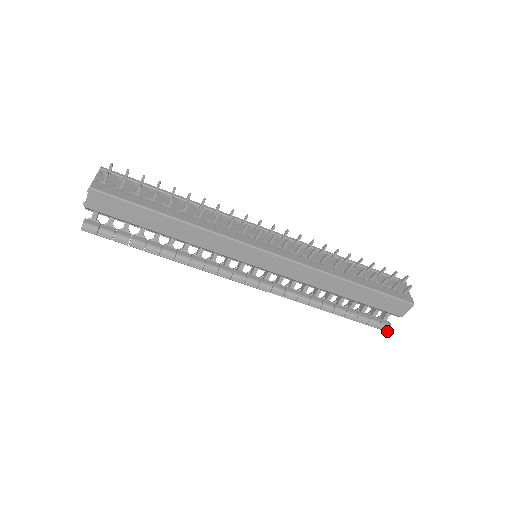
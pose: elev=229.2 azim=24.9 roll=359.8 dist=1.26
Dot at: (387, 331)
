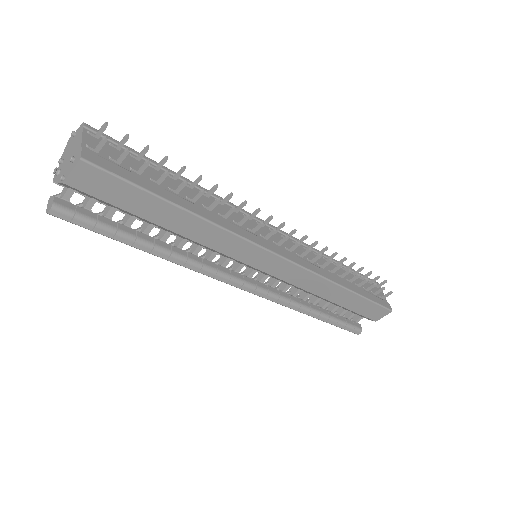
Dot at: (358, 334)
